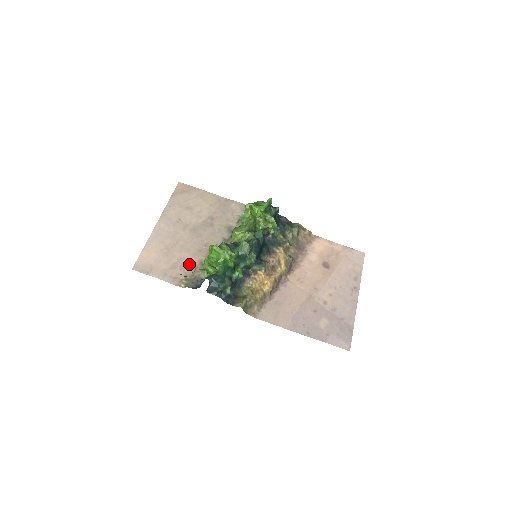
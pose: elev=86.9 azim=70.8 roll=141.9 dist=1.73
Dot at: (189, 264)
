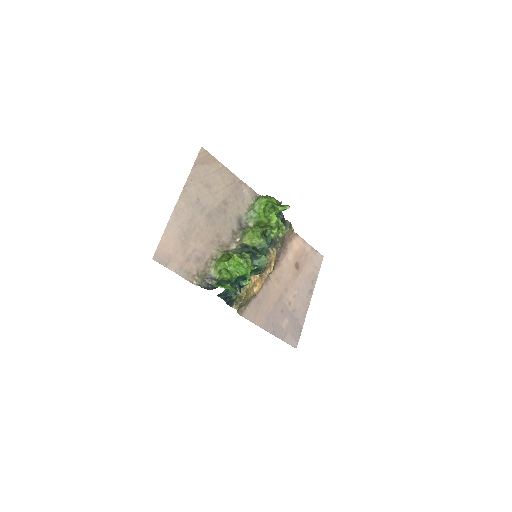
Dot at: (202, 257)
